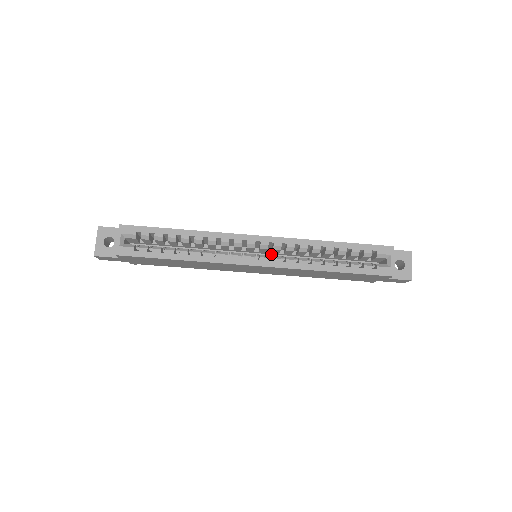
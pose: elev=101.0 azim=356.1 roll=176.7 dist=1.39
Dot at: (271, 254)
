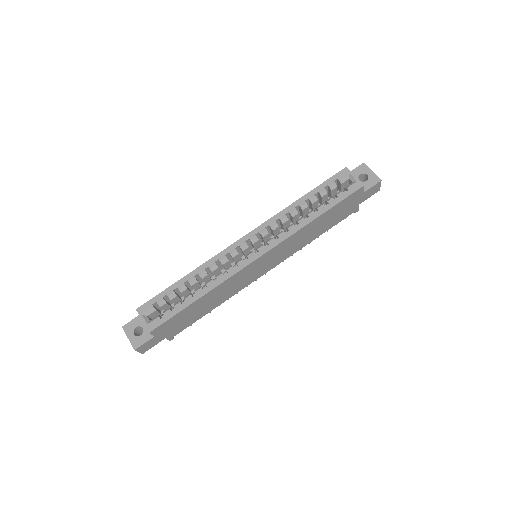
Dot at: occluded
